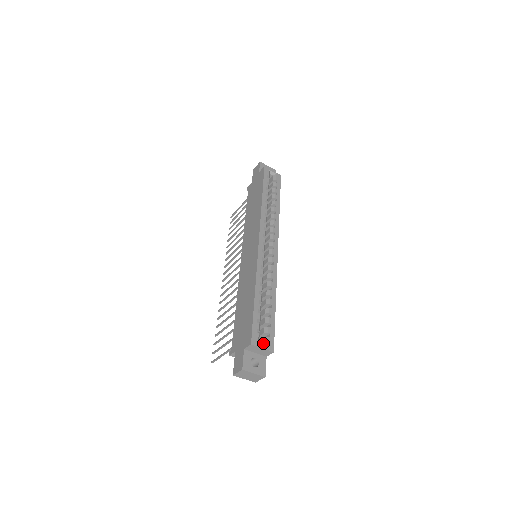
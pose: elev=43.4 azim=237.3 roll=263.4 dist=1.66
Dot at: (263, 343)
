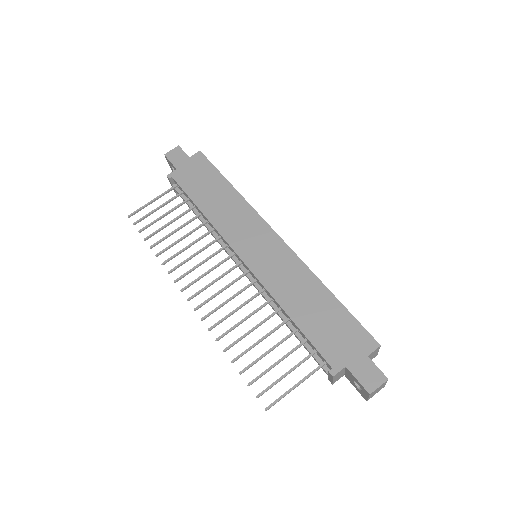
Dot at: occluded
